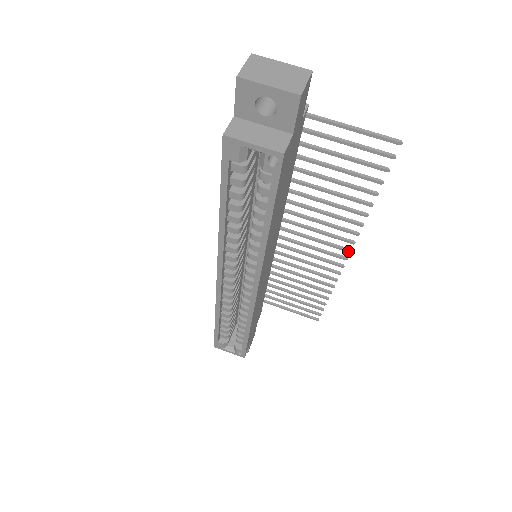
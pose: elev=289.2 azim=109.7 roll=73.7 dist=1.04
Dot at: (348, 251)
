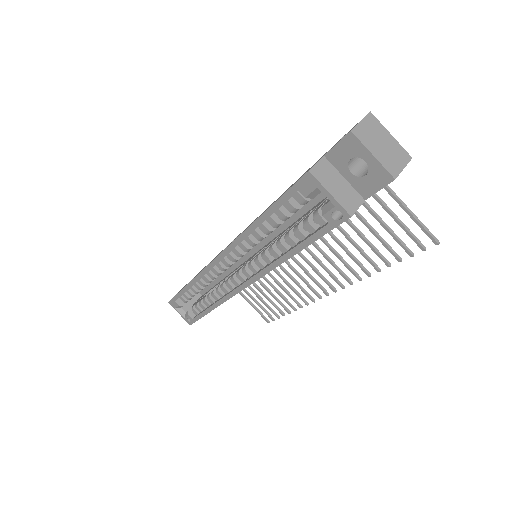
Dot at: (334, 290)
